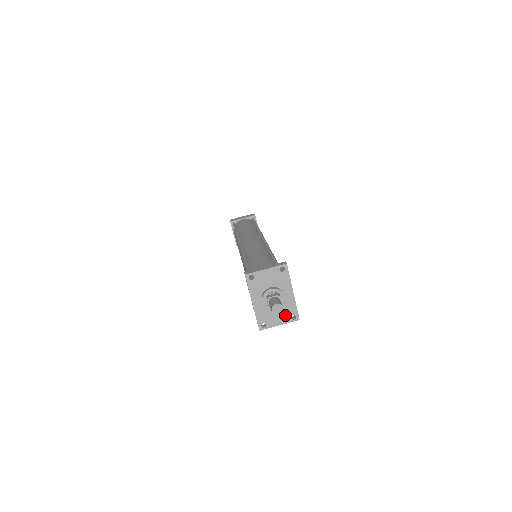
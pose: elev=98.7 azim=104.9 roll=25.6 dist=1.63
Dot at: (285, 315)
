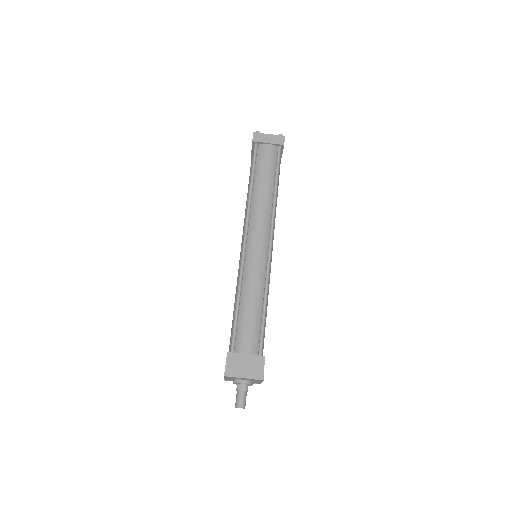
Dot at: occluded
